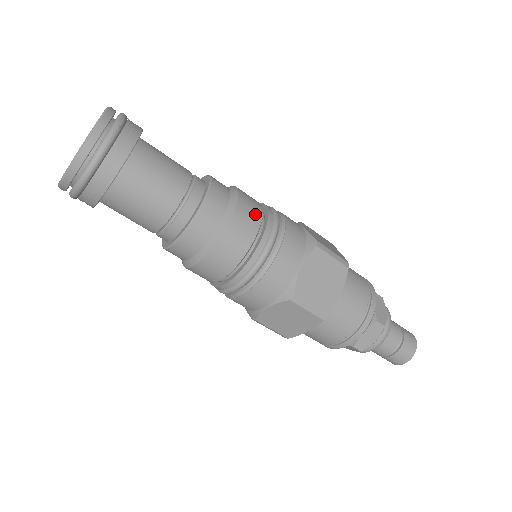
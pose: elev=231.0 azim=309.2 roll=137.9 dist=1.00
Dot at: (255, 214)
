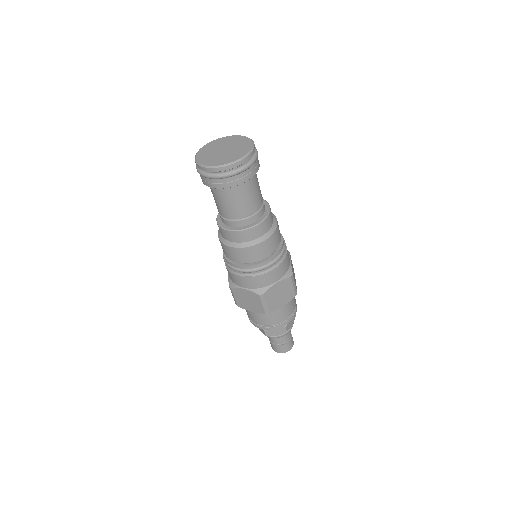
Dot at: occluded
